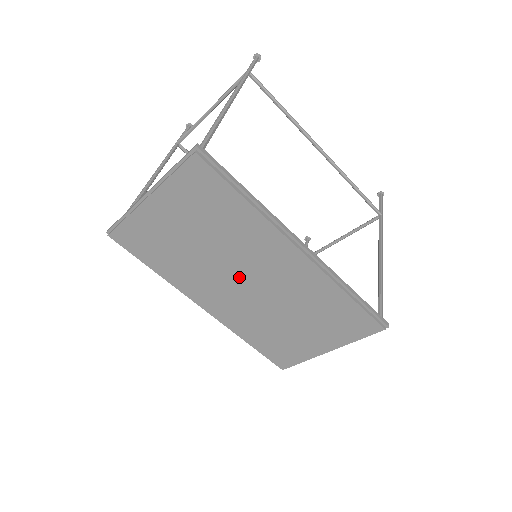
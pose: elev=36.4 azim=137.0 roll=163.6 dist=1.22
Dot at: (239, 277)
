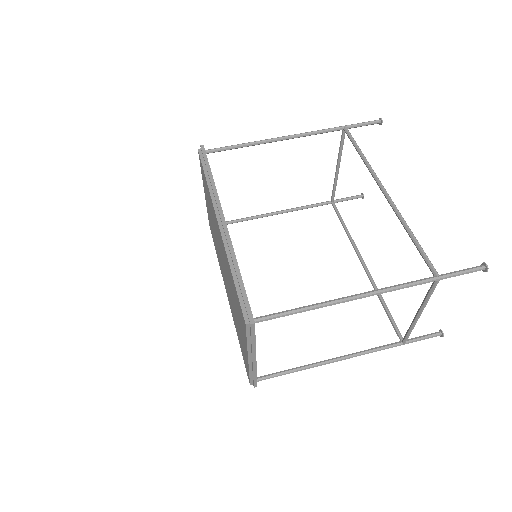
Dot at: (221, 257)
